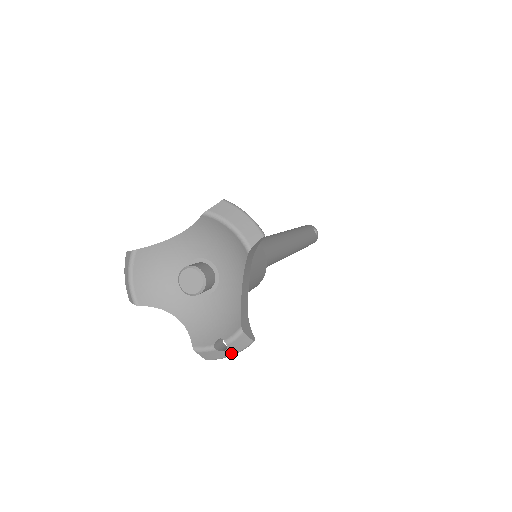
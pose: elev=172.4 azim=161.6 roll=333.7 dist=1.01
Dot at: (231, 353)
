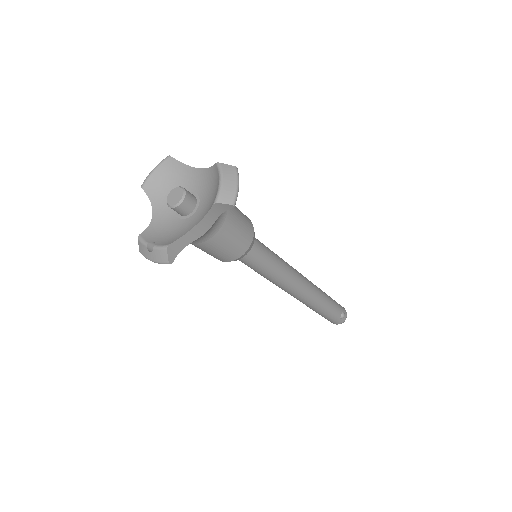
Dot at: (153, 258)
